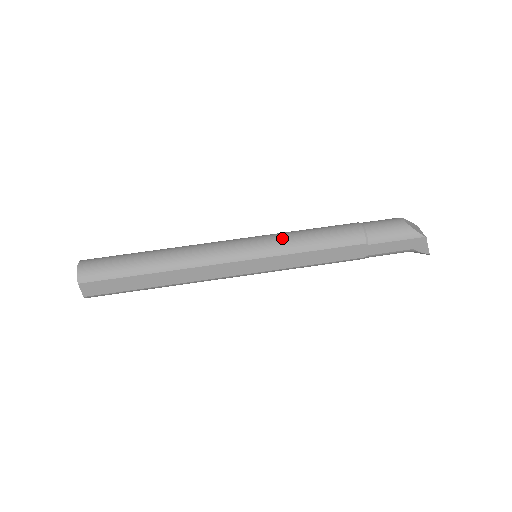
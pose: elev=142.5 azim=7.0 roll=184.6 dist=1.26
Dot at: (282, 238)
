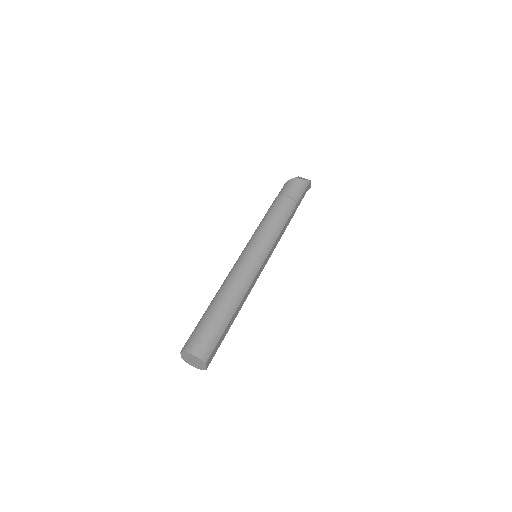
Dot at: (266, 234)
